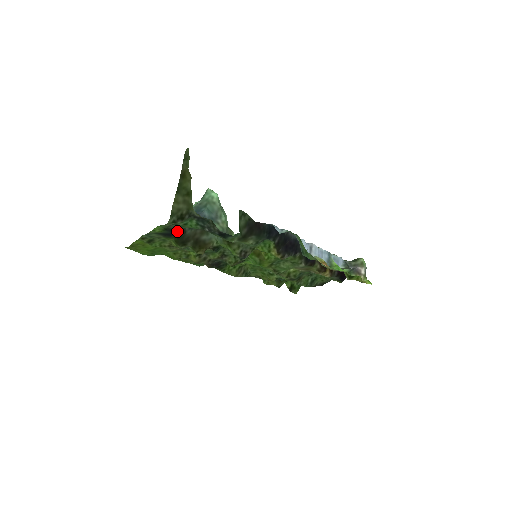
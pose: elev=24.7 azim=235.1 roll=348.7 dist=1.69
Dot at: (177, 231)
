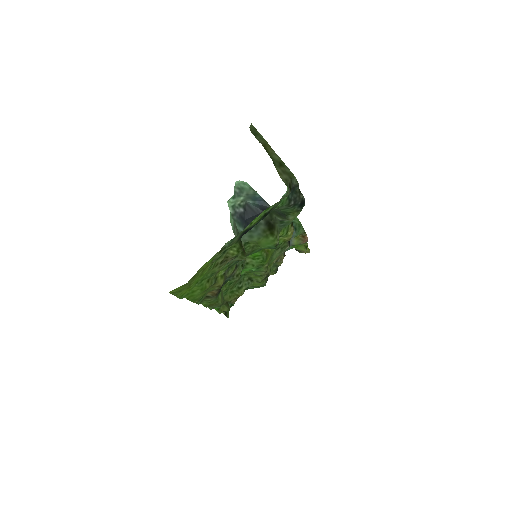
Dot at: occluded
